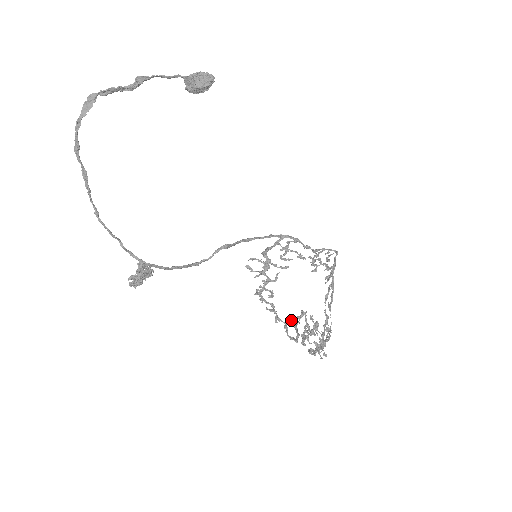
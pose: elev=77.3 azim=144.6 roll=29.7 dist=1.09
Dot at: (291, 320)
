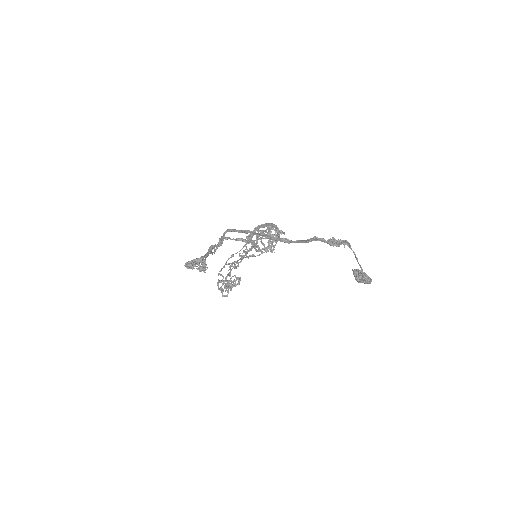
Dot at: (231, 282)
